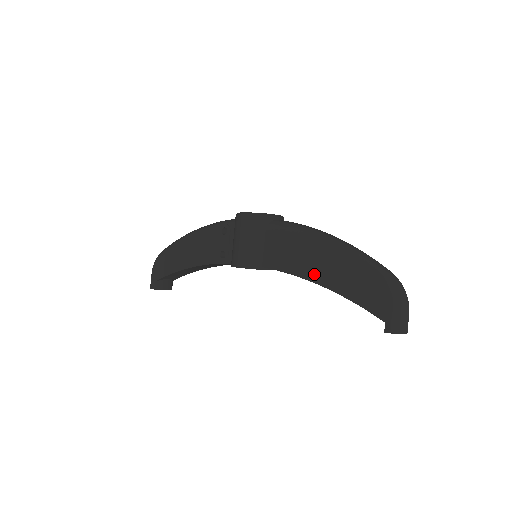
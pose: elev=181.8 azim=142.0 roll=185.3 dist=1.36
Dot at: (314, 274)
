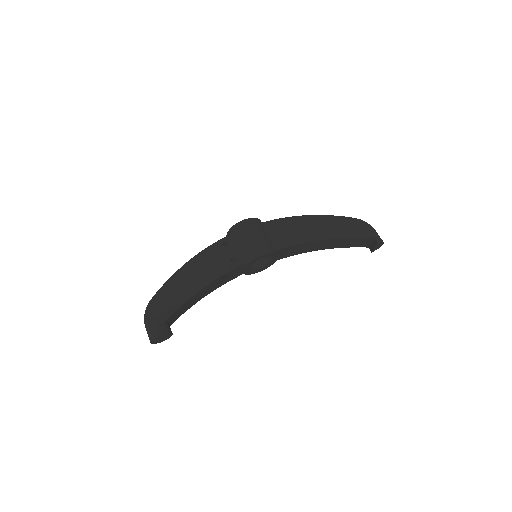
Dot at: (317, 235)
